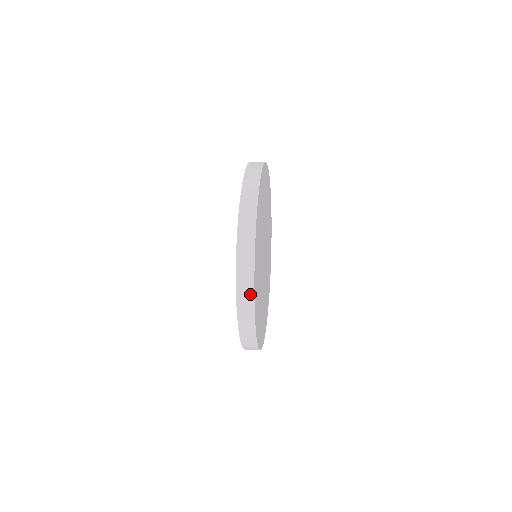
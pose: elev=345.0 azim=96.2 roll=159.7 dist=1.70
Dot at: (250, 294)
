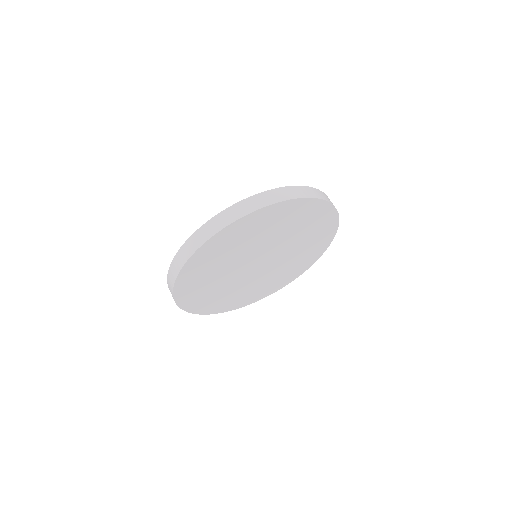
Dot at: (173, 279)
